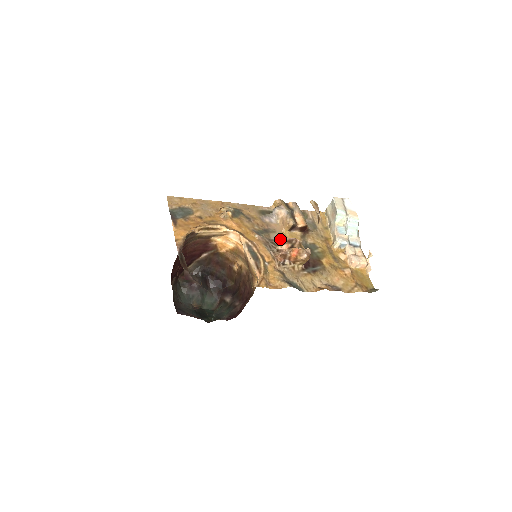
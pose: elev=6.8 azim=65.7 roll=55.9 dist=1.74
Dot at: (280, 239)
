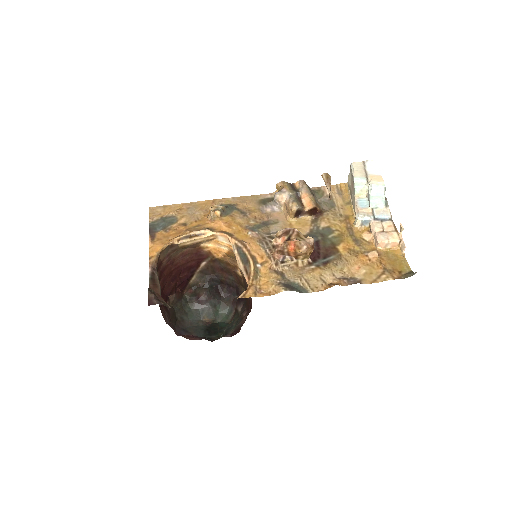
Dot at: occluded
